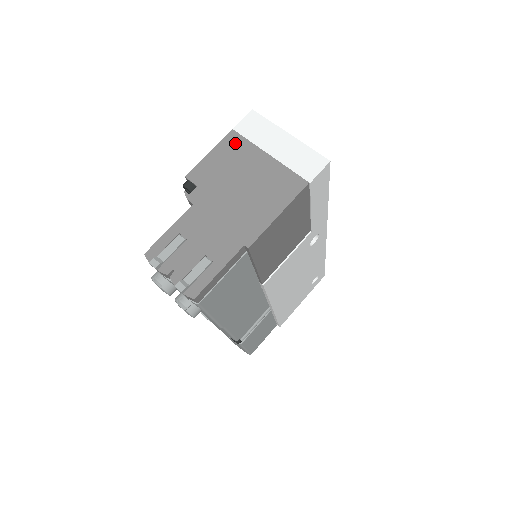
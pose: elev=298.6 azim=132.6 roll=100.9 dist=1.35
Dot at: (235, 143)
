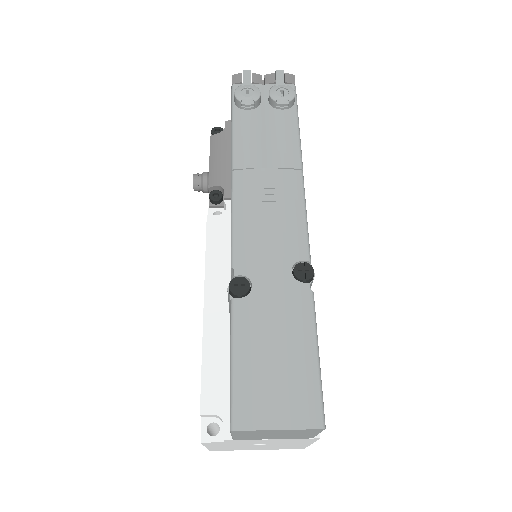
Dot at: occluded
